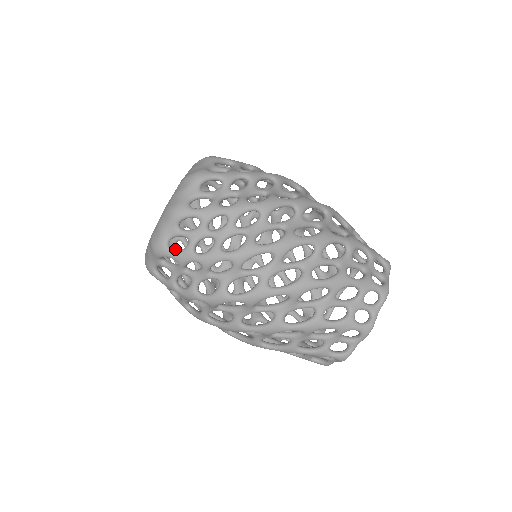
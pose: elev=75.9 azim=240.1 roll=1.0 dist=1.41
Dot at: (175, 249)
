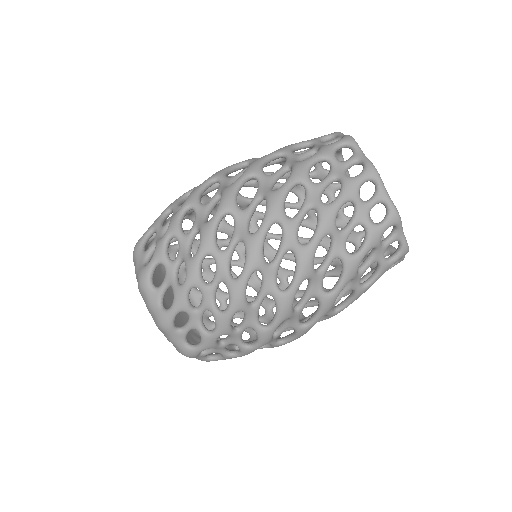
Dot at: occluded
